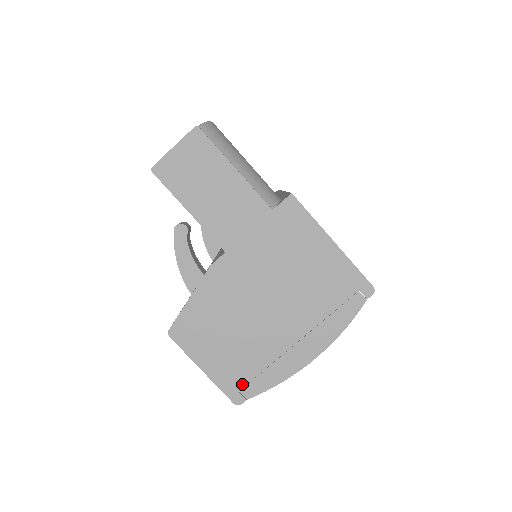
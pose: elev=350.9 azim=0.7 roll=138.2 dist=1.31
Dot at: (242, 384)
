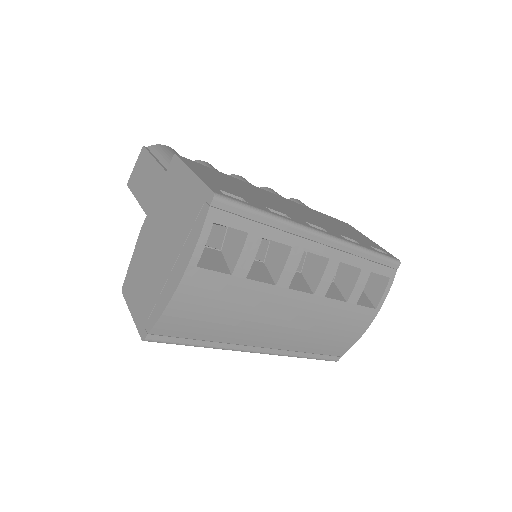
Dot at: (146, 319)
